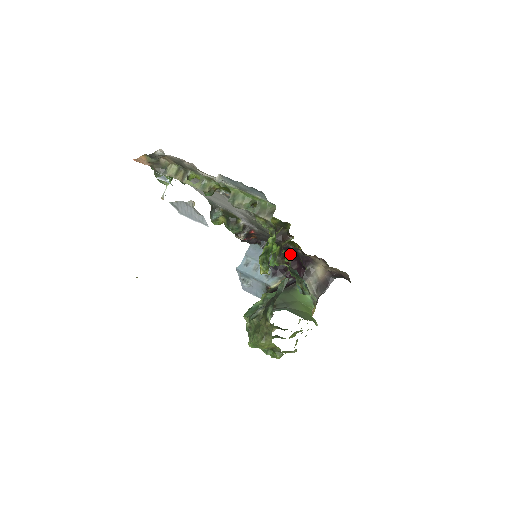
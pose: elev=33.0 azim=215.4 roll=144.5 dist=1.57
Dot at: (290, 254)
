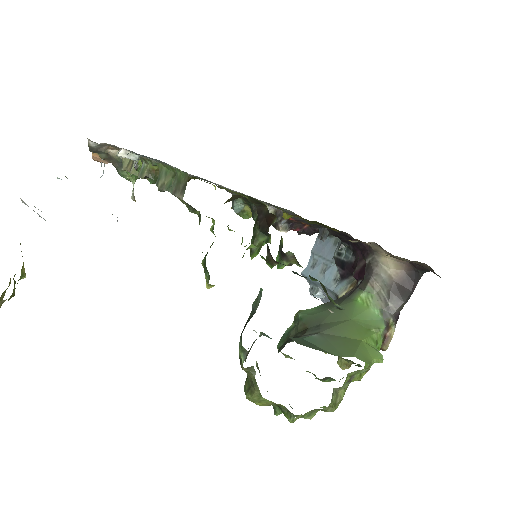
Dot at: occluded
